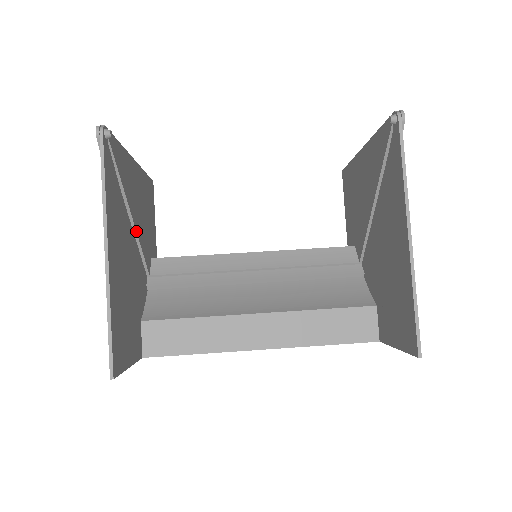
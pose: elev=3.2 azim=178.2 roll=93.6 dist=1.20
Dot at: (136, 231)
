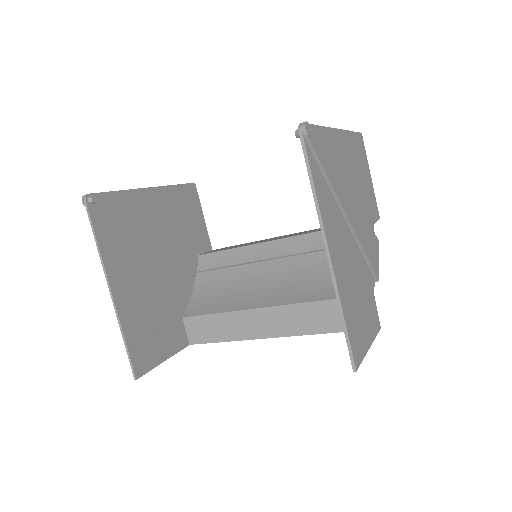
Dot at: (163, 248)
